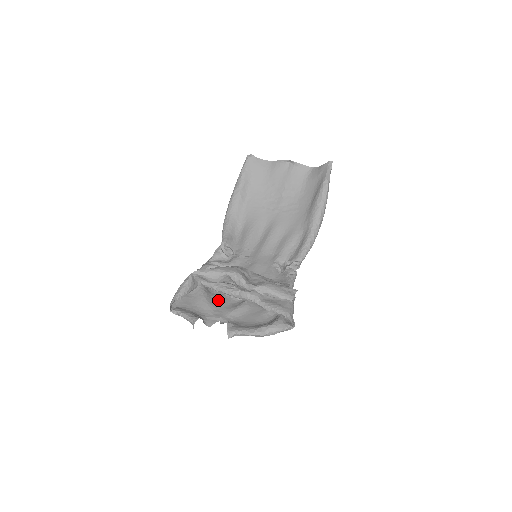
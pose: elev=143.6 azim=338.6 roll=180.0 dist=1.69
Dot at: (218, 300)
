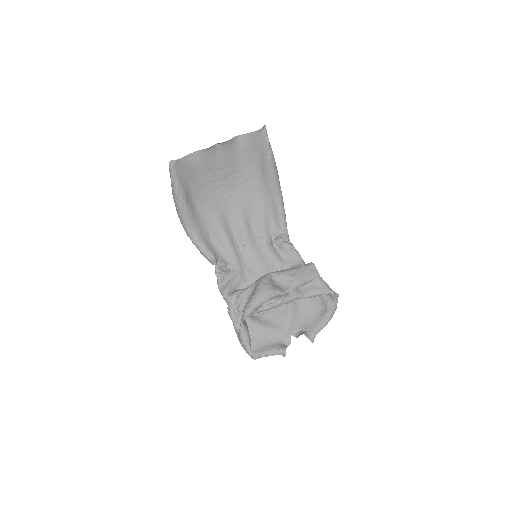
Dot at: (270, 318)
